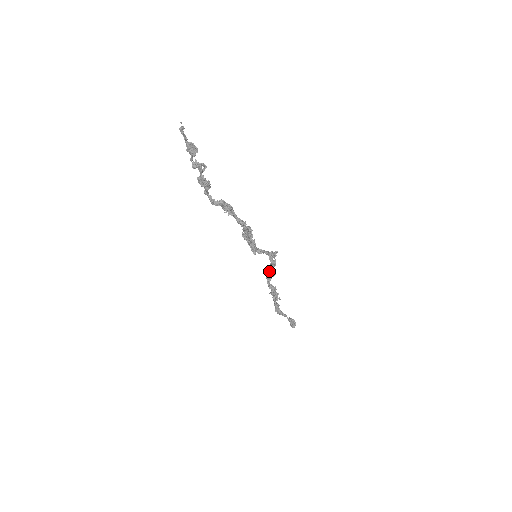
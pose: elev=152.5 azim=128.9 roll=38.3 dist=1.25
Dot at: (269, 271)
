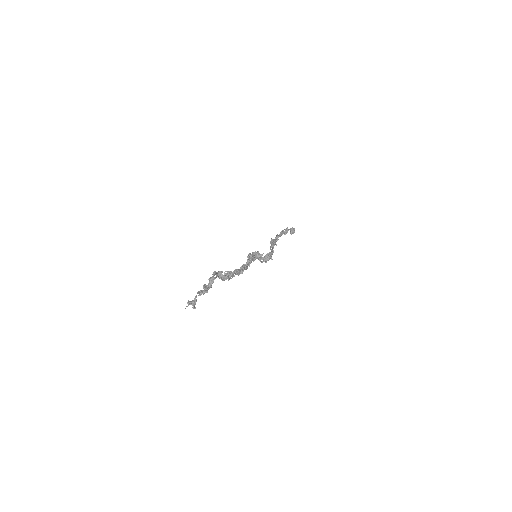
Dot at: (270, 247)
